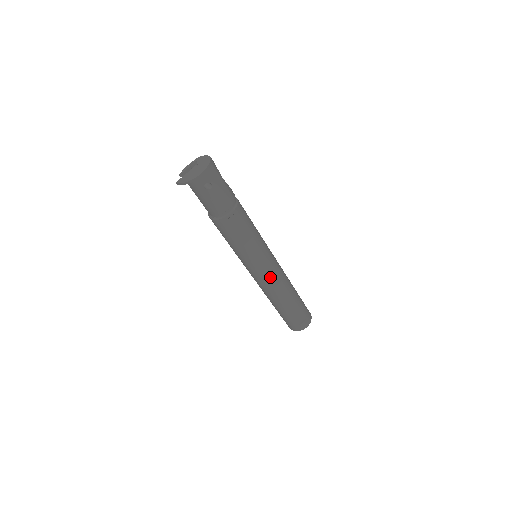
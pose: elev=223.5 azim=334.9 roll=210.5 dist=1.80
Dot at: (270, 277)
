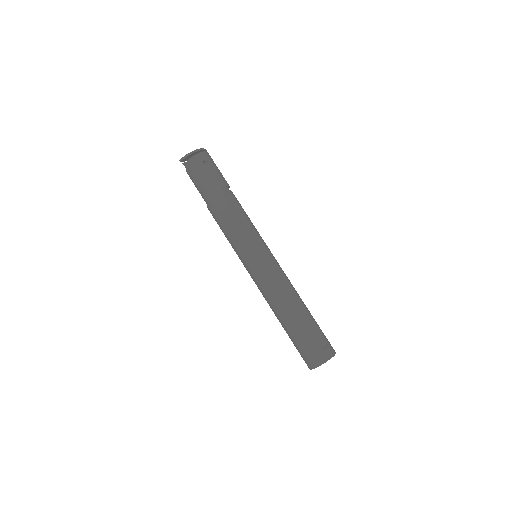
Dot at: (274, 270)
